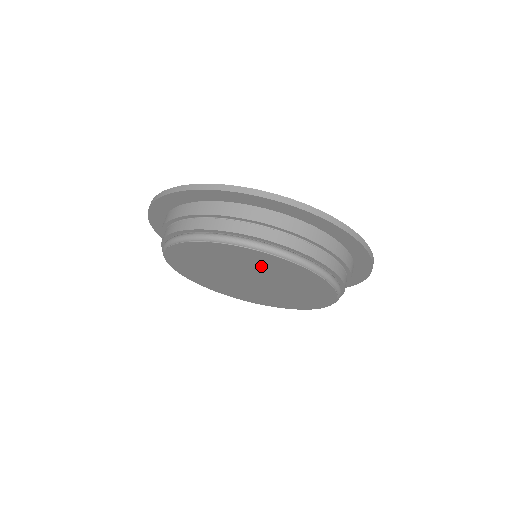
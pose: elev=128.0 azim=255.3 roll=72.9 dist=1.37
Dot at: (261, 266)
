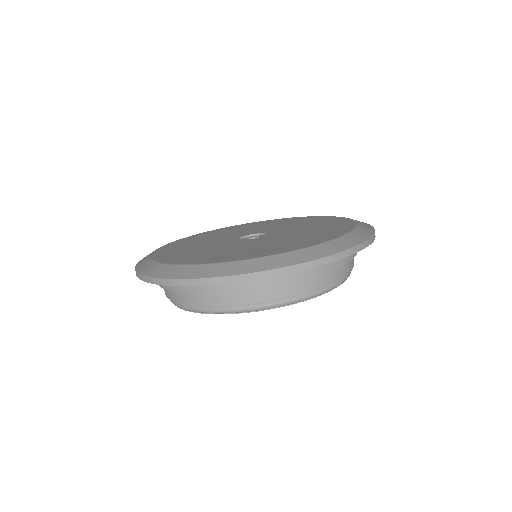
Dot at: occluded
